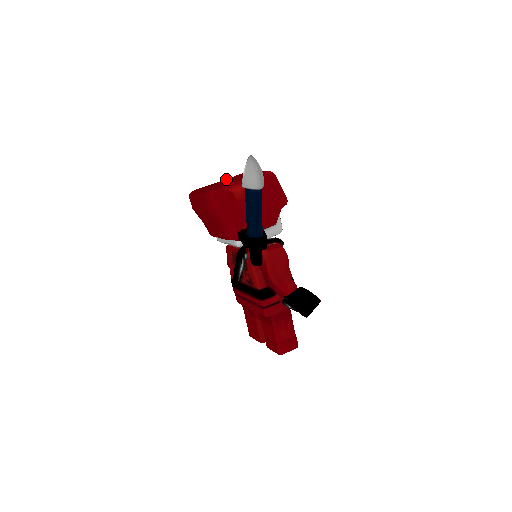
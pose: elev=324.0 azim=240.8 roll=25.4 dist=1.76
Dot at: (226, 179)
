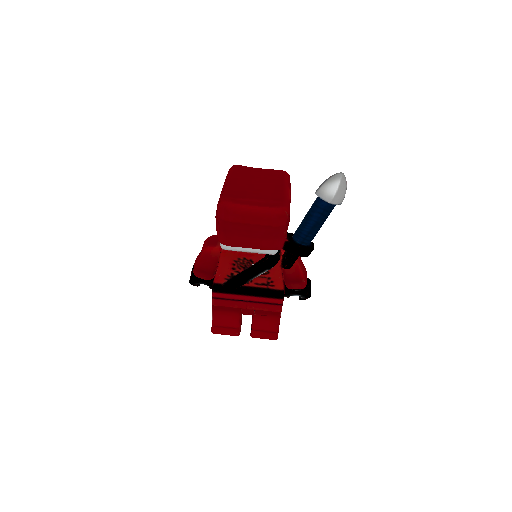
Dot at: (238, 179)
